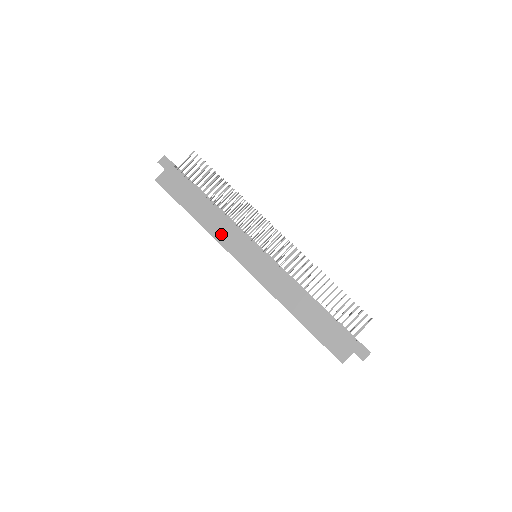
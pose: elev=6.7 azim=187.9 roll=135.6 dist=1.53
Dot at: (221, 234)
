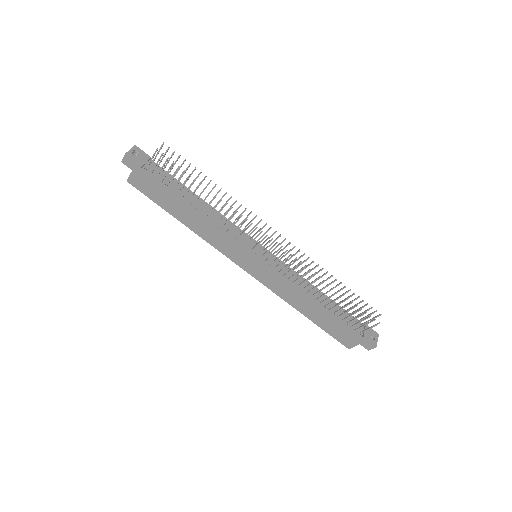
Dot at: (214, 240)
